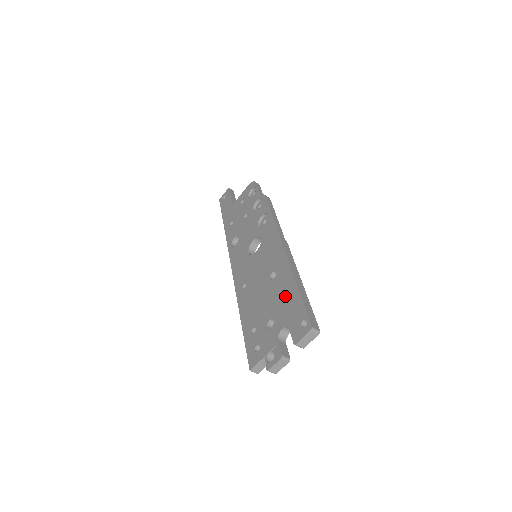
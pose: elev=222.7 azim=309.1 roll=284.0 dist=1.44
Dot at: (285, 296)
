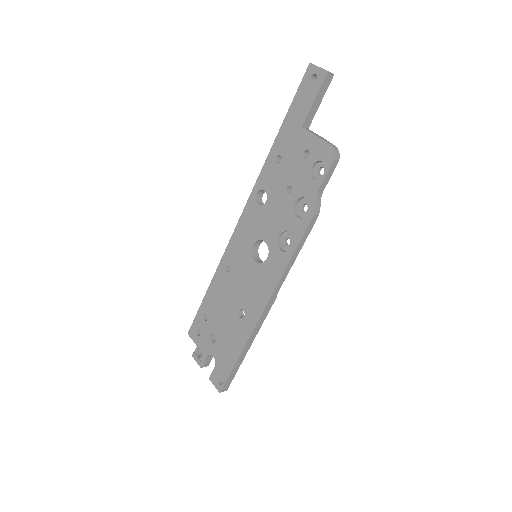
Dot at: (231, 345)
